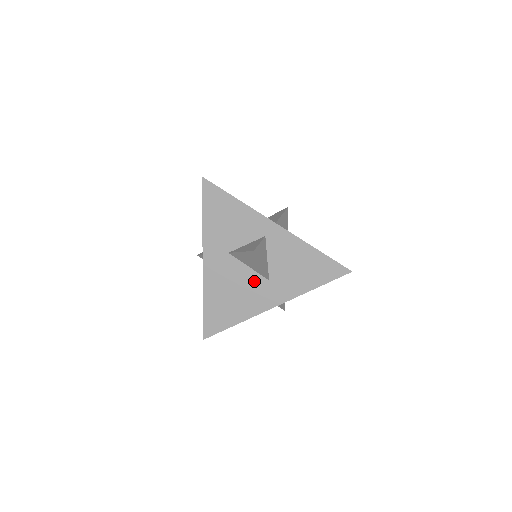
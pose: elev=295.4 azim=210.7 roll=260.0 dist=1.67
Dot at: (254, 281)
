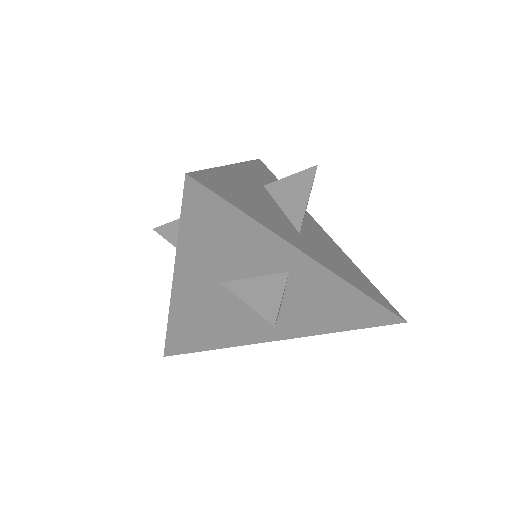
Dot at: (254, 315)
